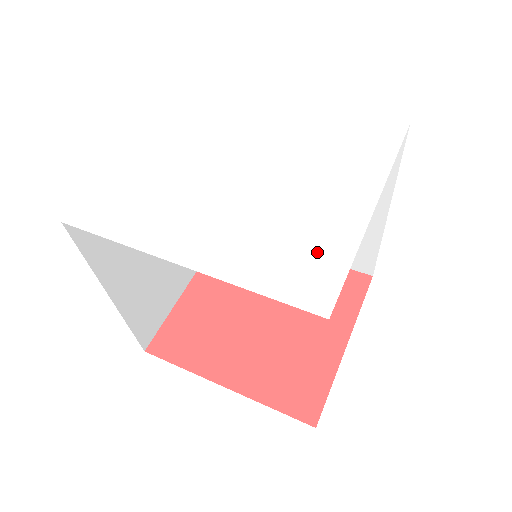
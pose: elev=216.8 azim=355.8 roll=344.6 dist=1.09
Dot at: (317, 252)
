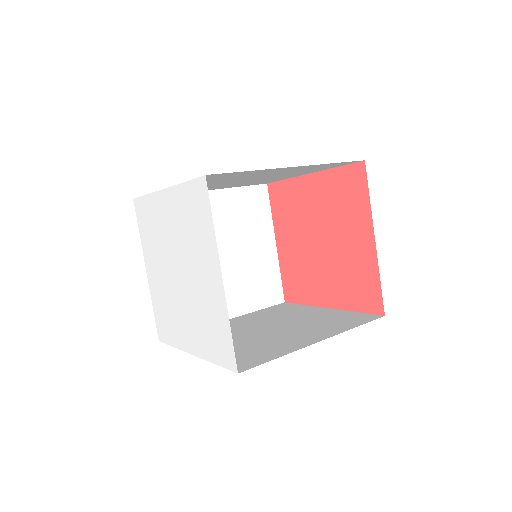
Dot at: (219, 327)
